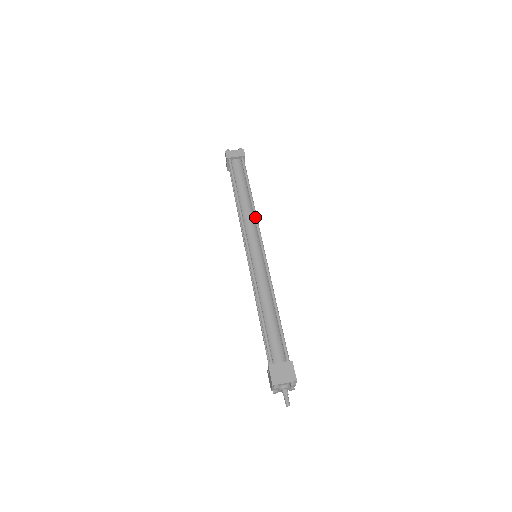
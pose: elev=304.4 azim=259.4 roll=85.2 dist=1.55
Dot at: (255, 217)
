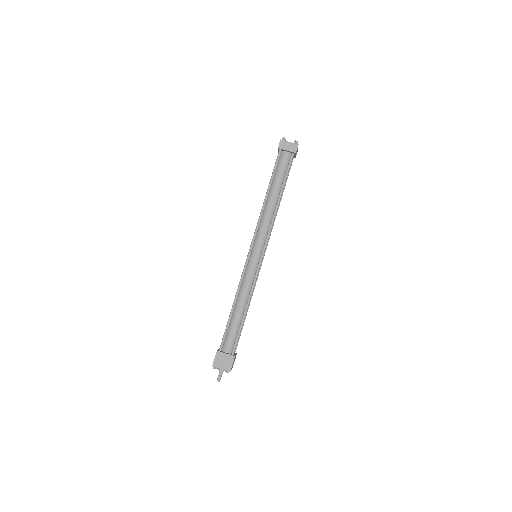
Dot at: (271, 222)
